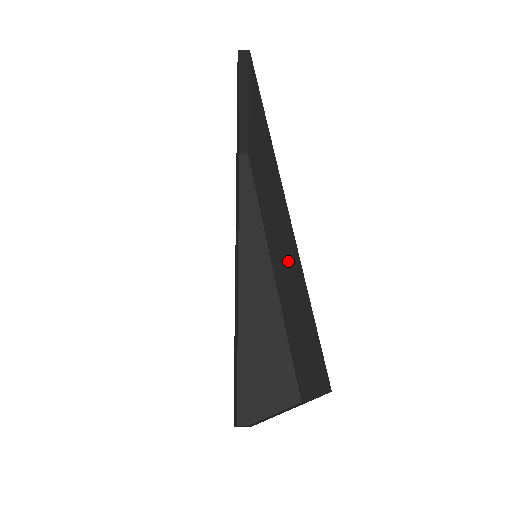
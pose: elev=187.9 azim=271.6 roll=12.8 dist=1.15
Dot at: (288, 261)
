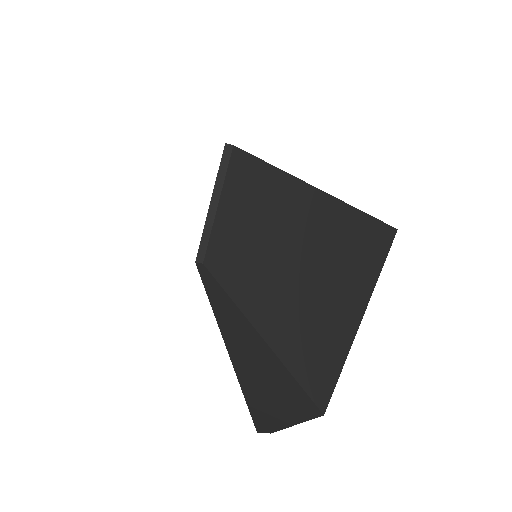
Dot at: (295, 238)
